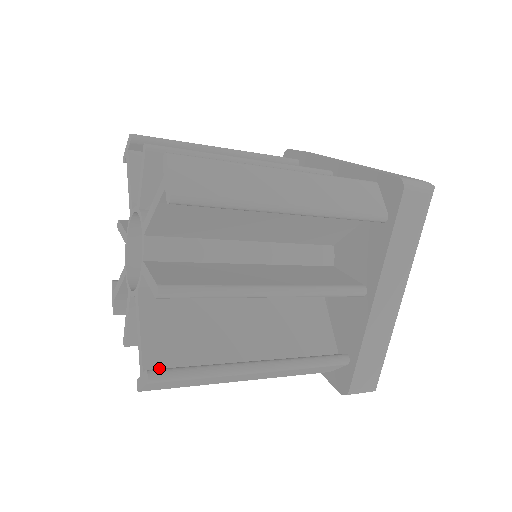
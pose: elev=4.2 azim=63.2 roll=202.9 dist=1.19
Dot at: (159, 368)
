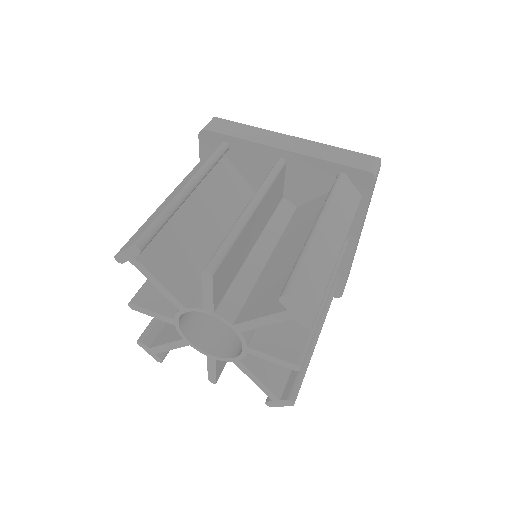
Dot at: (282, 389)
